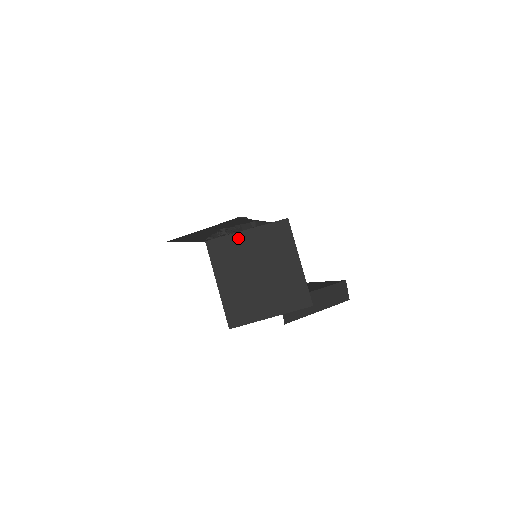
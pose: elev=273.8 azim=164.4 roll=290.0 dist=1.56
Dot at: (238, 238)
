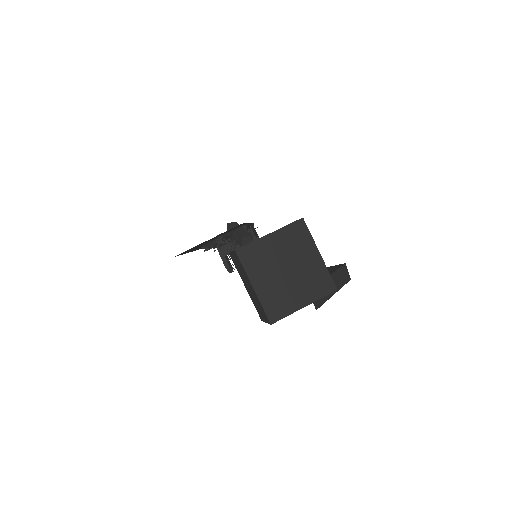
Dot at: (264, 242)
